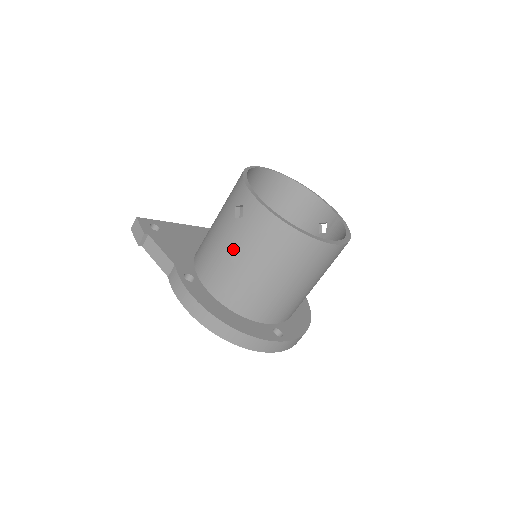
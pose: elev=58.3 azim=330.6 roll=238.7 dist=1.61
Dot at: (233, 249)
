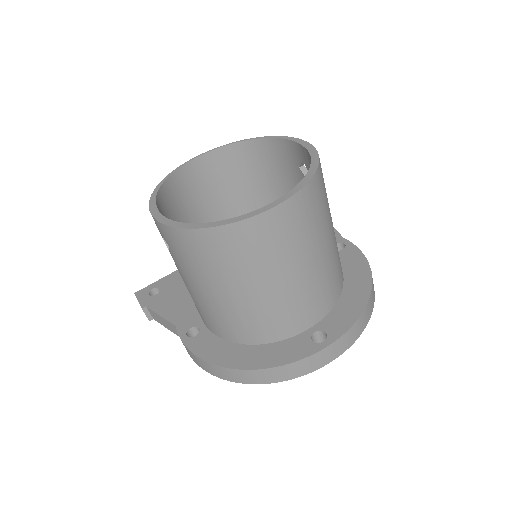
Dot at: (192, 284)
